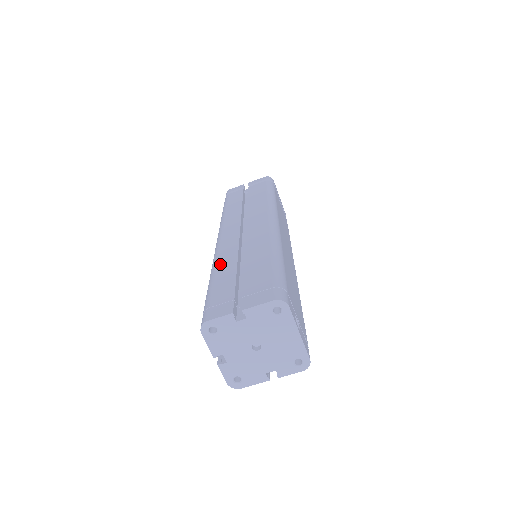
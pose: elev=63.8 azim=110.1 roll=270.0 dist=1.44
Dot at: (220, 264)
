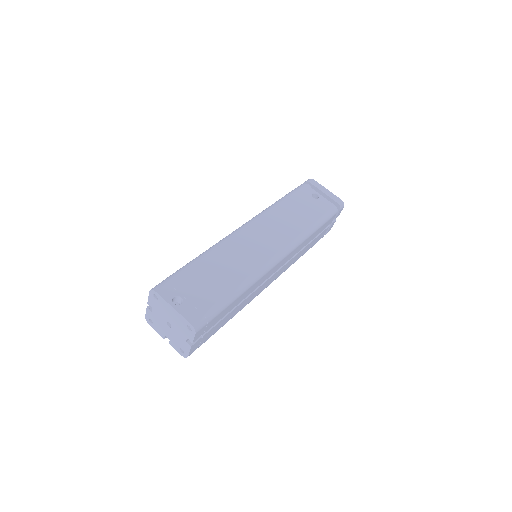
Dot at: occluded
